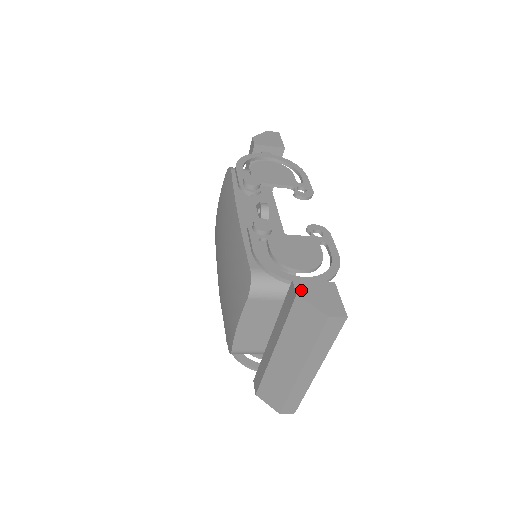
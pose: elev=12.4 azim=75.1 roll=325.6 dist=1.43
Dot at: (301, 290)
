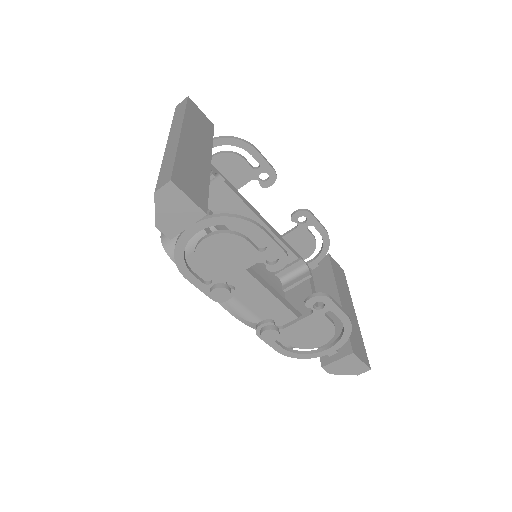
Dot at: occluded
